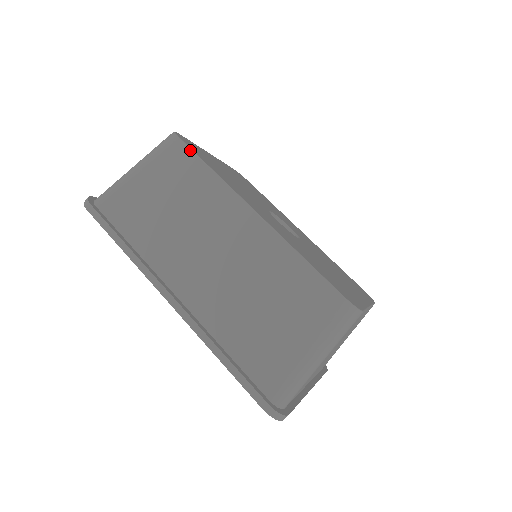
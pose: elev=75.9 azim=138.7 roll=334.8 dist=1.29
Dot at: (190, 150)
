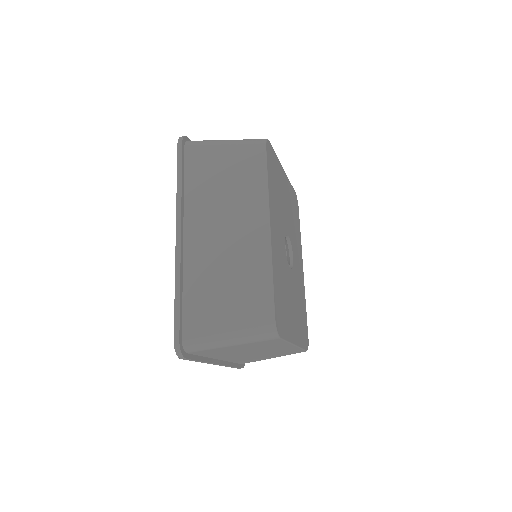
Dot at: (265, 158)
